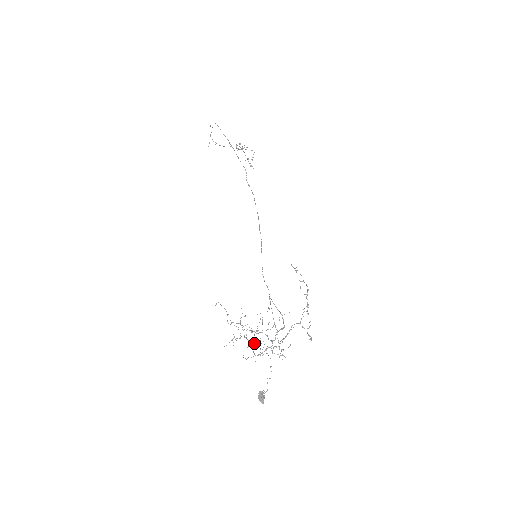
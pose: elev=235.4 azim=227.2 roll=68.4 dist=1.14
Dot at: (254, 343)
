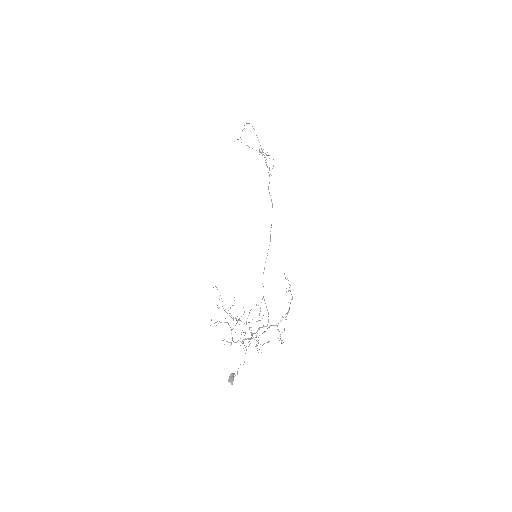
Dot at: occluded
